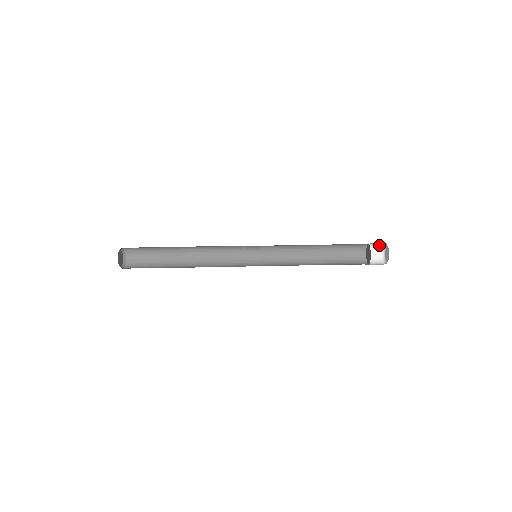
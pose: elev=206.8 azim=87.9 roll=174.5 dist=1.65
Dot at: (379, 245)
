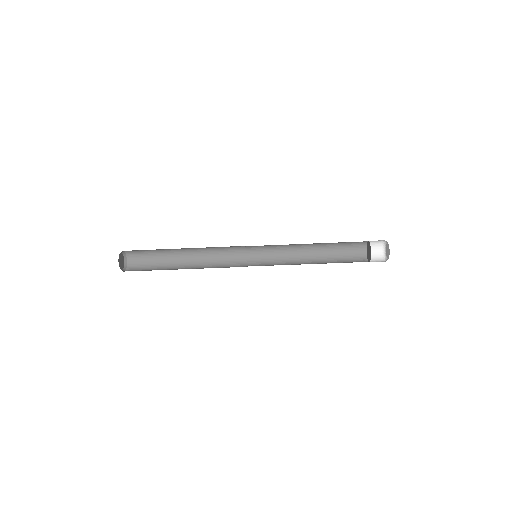
Dot at: (379, 247)
